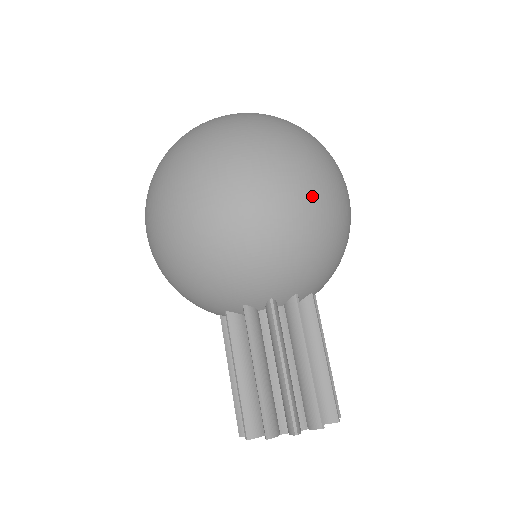
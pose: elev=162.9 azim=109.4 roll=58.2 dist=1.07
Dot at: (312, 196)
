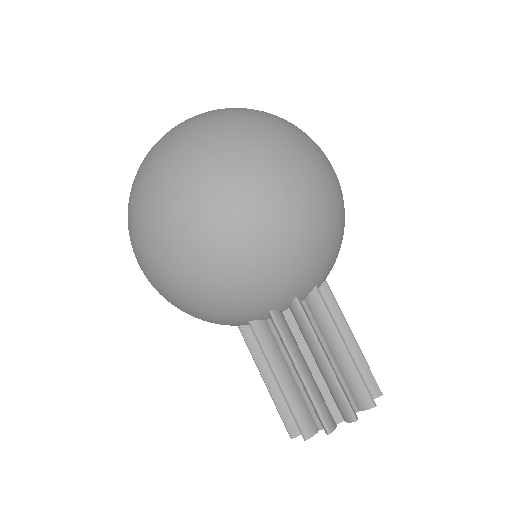
Dot at: (319, 186)
